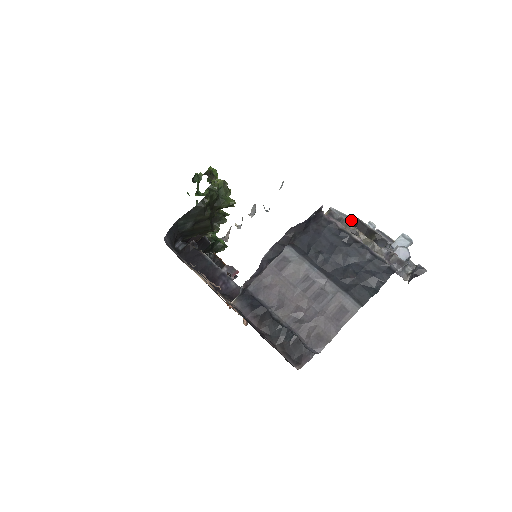
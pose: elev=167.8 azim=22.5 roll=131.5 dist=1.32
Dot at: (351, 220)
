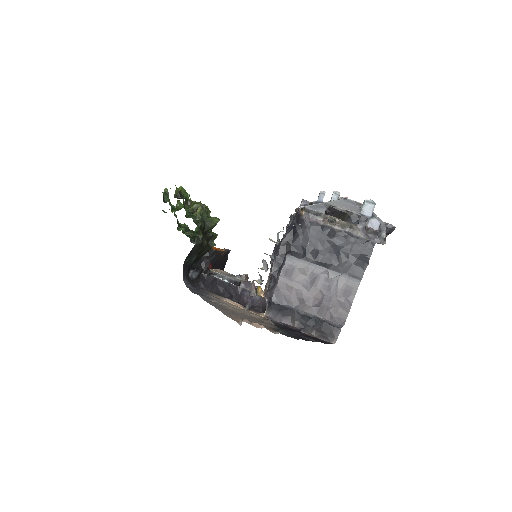
Dot at: (324, 209)
